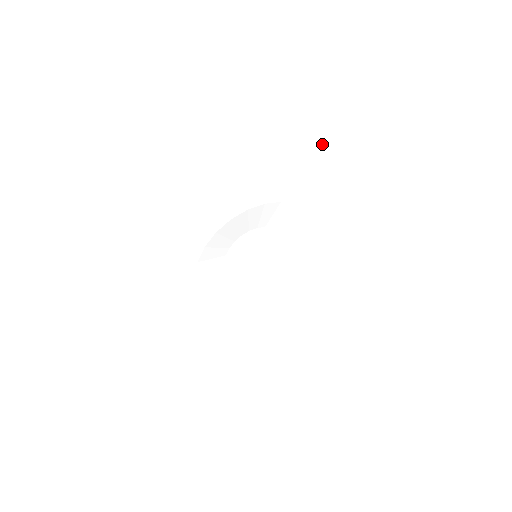
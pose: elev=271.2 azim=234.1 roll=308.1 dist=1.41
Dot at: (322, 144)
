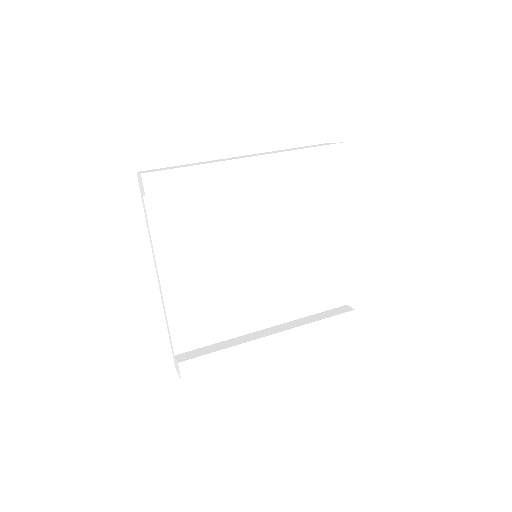
Dot at: (333, 160)
